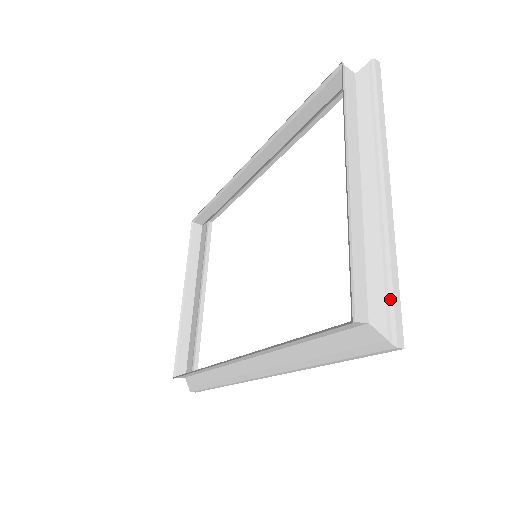
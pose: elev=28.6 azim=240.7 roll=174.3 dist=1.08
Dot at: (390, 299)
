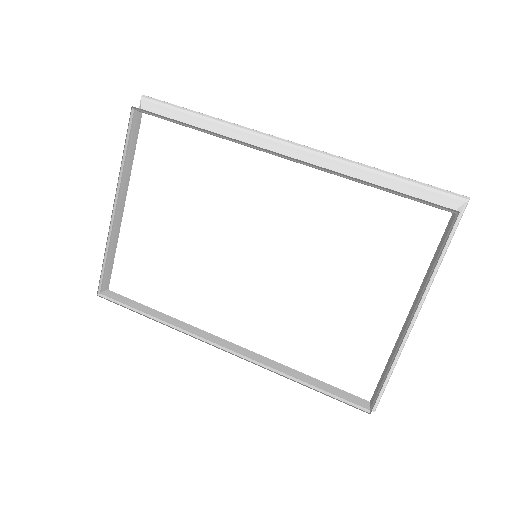
Dot at: occluded
